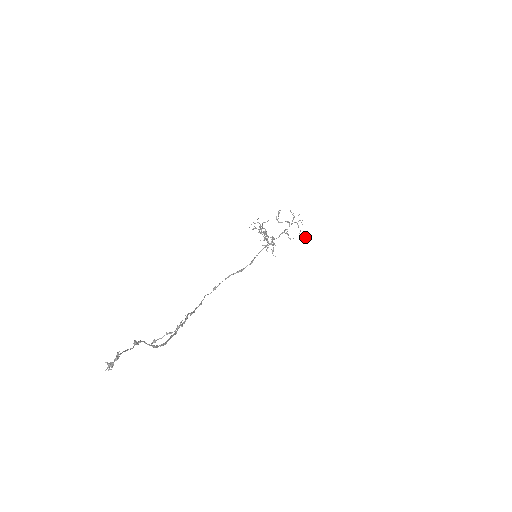
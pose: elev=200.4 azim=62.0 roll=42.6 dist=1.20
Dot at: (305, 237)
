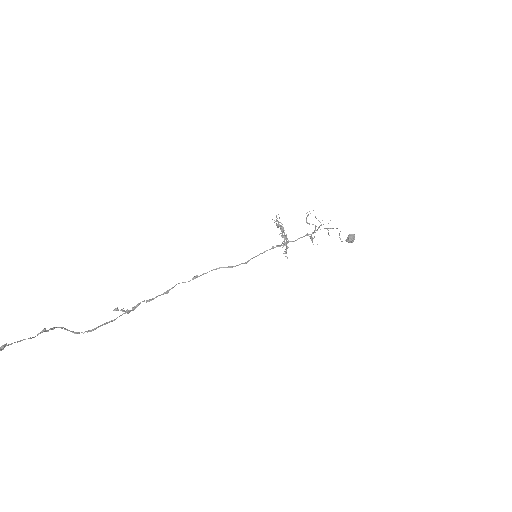
Dot at: (348, 240)
